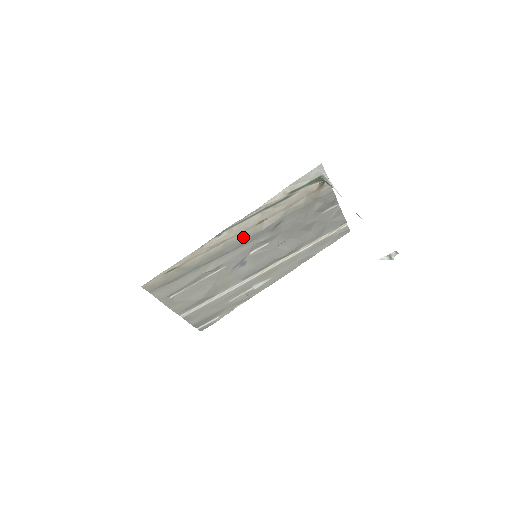
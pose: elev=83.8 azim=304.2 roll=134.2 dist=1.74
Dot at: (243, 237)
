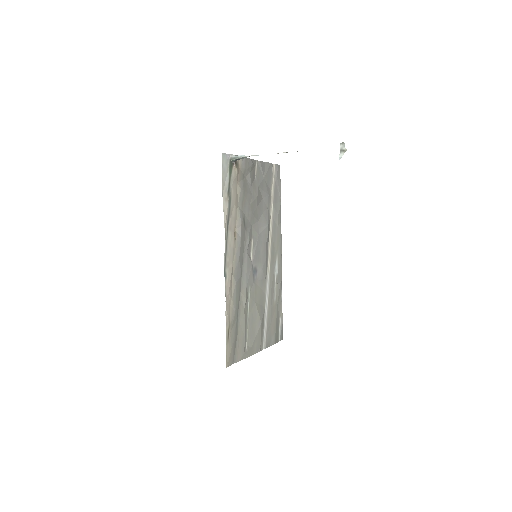
Dot at: (237, 257)
